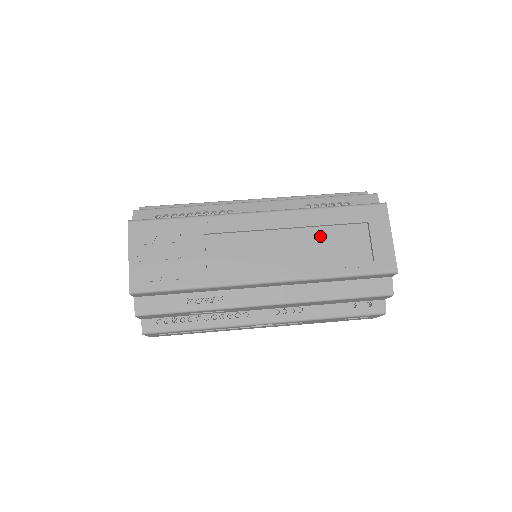
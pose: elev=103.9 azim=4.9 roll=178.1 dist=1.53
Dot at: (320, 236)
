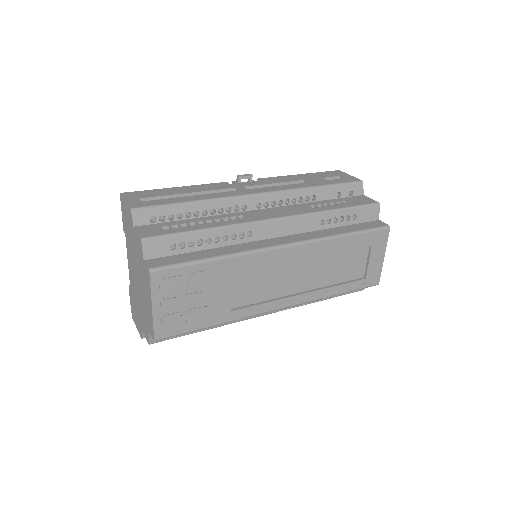
Dot at: (331, 261)
